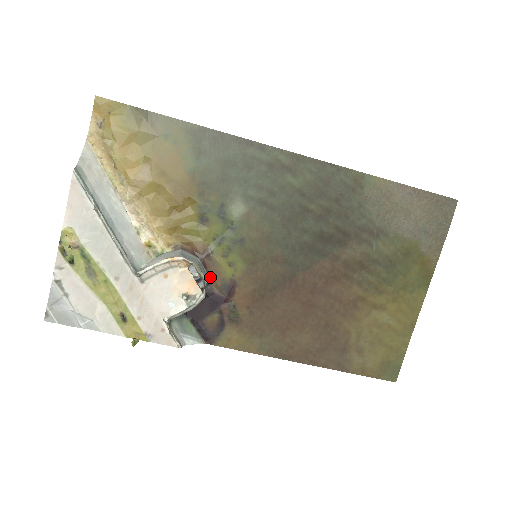
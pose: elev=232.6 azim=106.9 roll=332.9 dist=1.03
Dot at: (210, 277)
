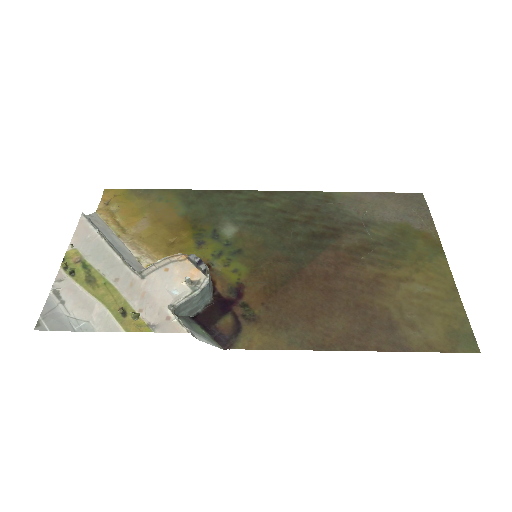
Dot at: (215, 285)
